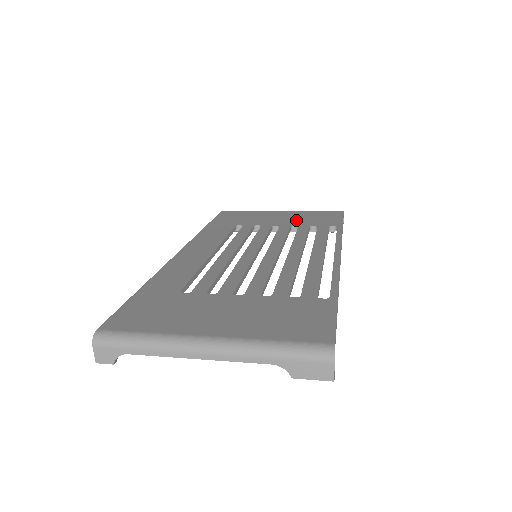
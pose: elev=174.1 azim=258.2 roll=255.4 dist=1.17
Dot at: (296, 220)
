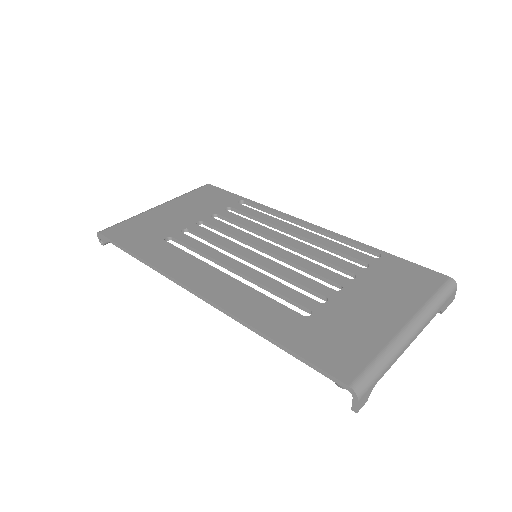
Dot at: (199, 209)
